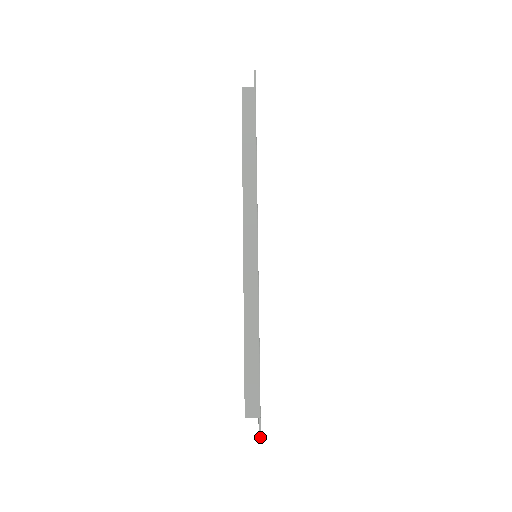
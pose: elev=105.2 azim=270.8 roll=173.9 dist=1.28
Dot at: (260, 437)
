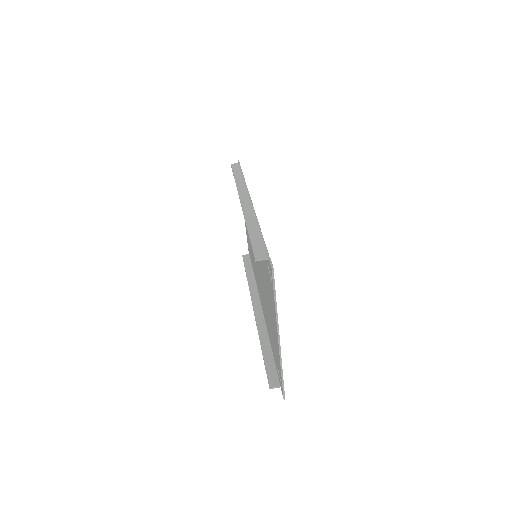
Dot at: (272, 266)
